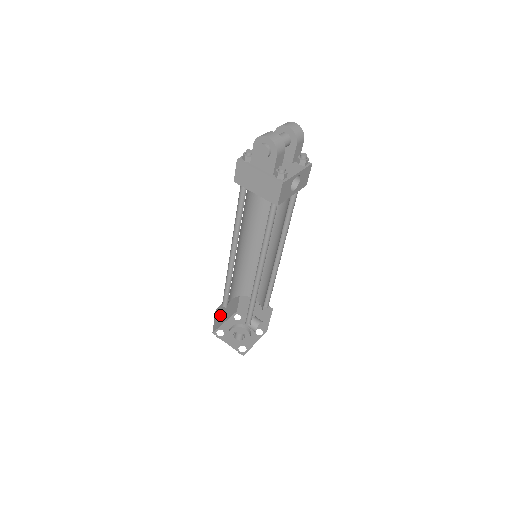
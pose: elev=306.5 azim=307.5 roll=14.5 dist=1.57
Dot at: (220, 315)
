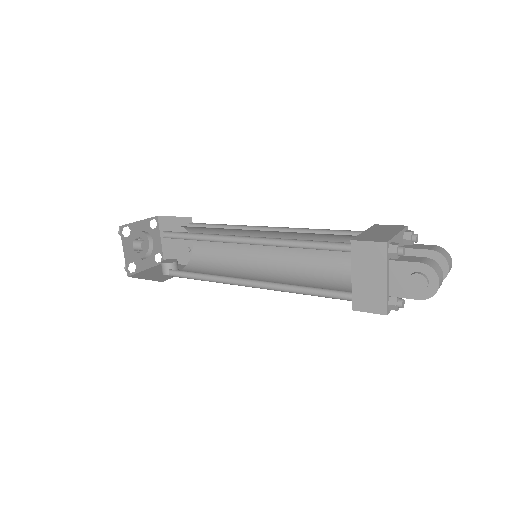
Dot at: occluded
